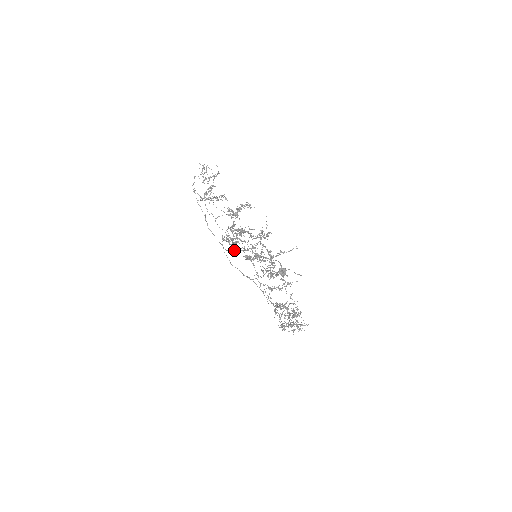
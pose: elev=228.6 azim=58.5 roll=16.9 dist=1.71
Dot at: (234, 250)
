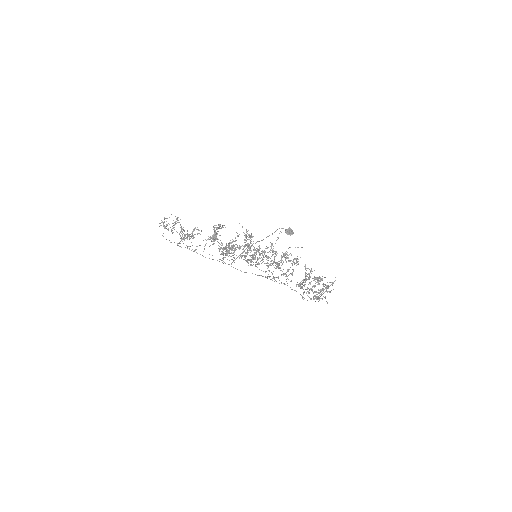
Dot at: occluded
